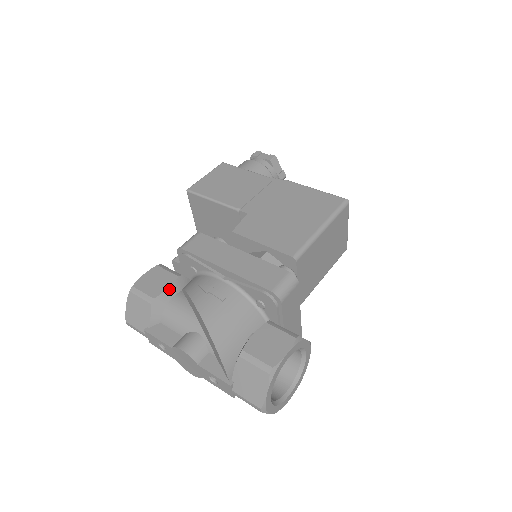
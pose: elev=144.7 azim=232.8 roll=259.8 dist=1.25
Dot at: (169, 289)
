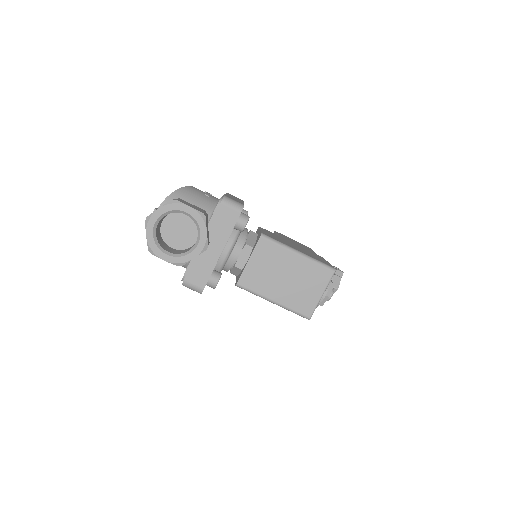
Dot at: occluded
